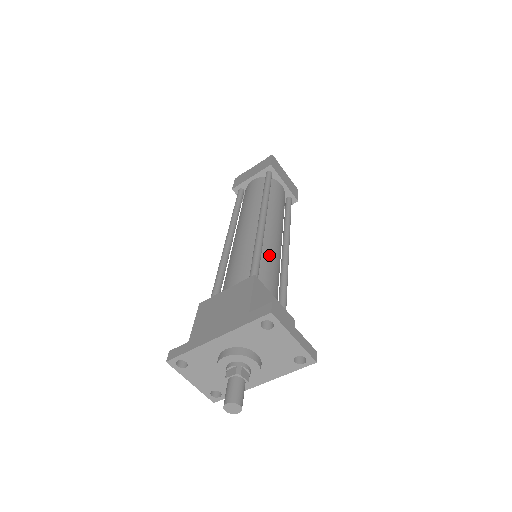
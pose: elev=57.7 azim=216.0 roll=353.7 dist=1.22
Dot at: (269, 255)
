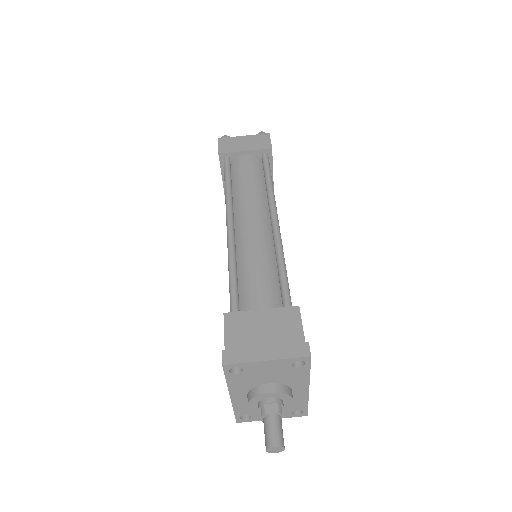
Dot at: (247, 260)
